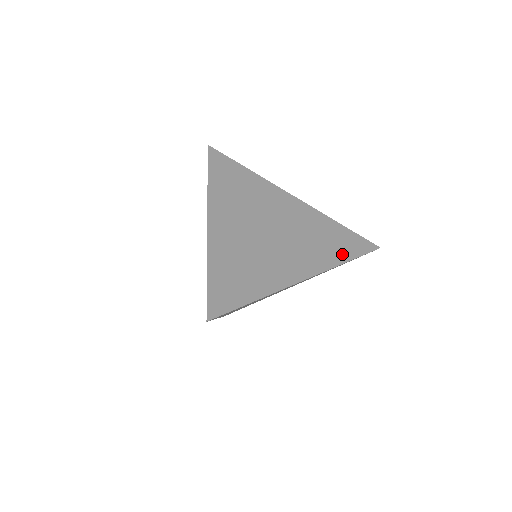
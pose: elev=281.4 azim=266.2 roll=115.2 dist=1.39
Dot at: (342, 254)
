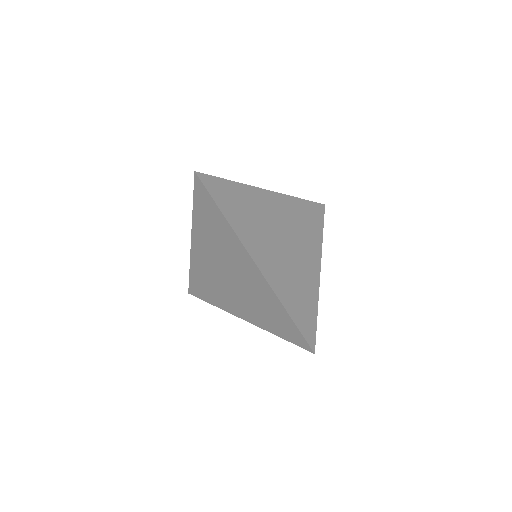
Dot at: occluded
